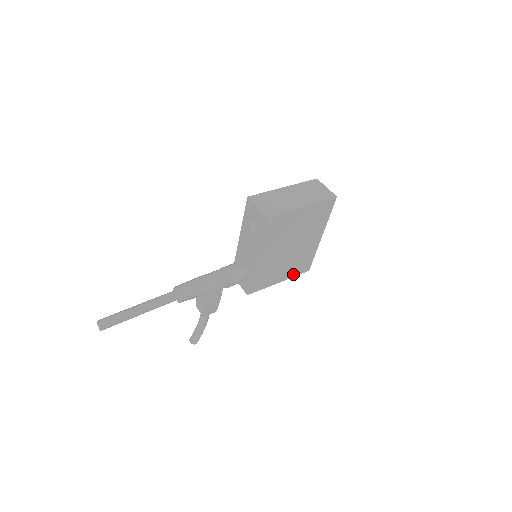
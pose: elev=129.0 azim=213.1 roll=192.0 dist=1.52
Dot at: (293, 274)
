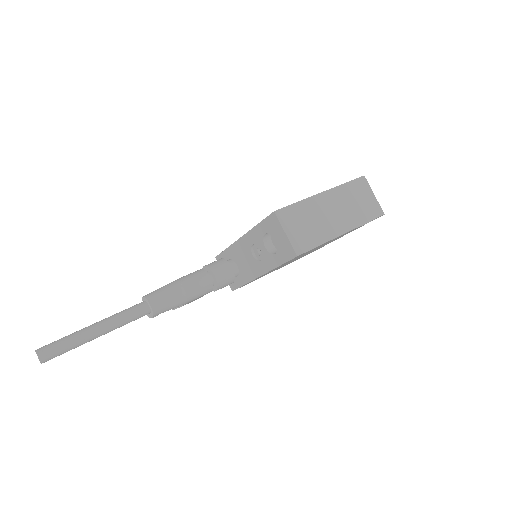
Dot at: (289, 263)
